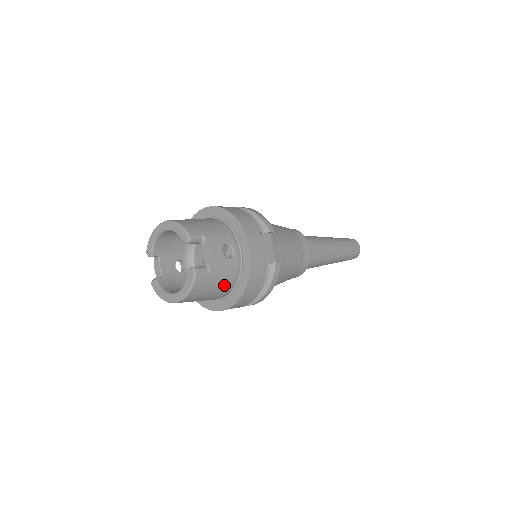
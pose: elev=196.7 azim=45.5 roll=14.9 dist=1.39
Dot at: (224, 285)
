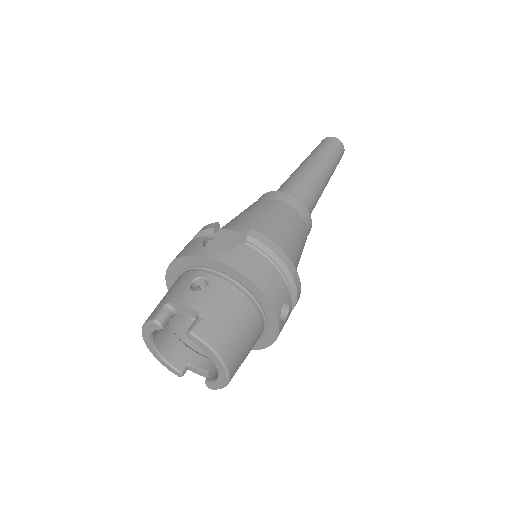
Dot at: (237, 306)
